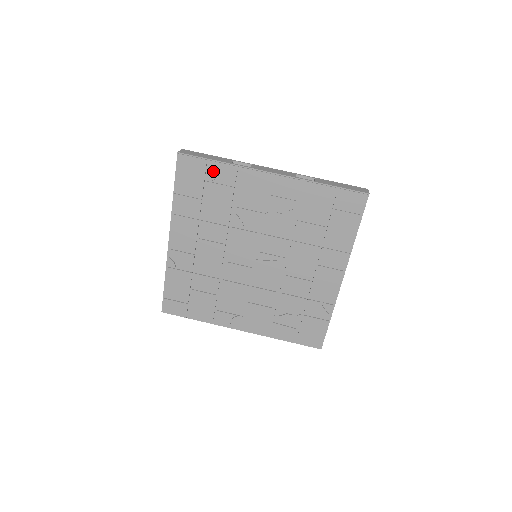
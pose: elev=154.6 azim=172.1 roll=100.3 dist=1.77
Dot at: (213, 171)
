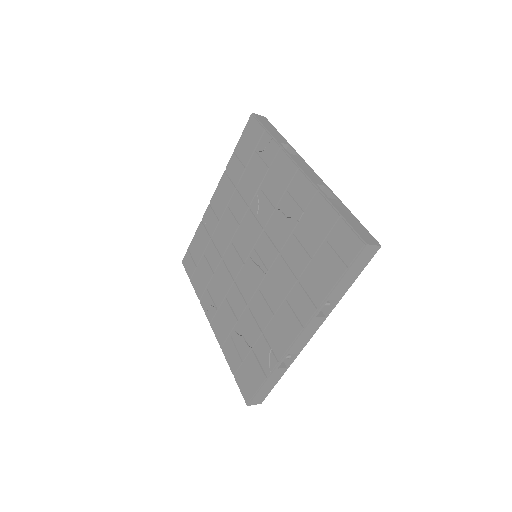
Dot at: (263, 143)
